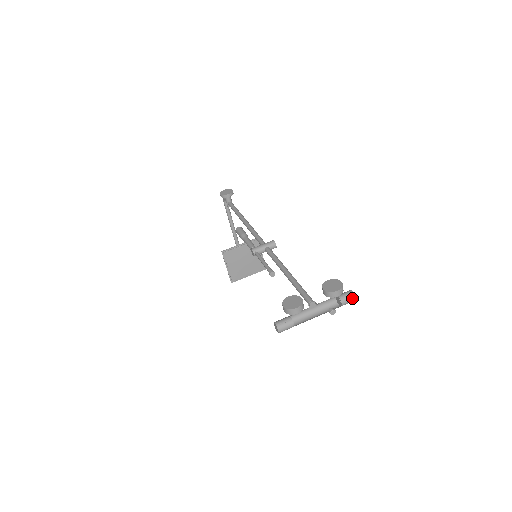
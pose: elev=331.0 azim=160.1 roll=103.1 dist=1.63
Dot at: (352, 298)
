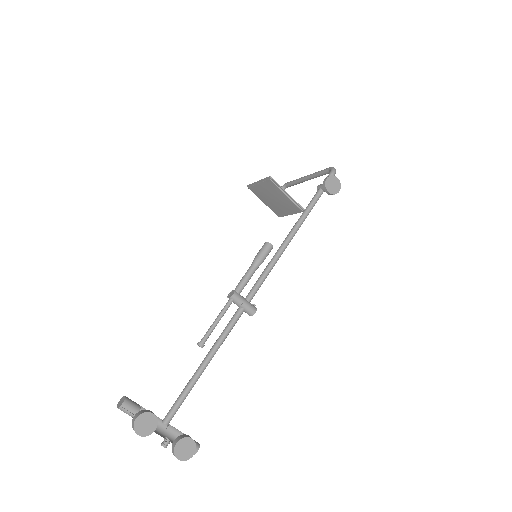
Dot at: occluded
